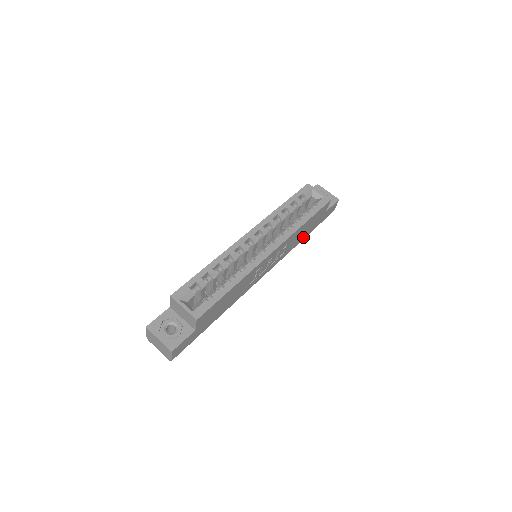
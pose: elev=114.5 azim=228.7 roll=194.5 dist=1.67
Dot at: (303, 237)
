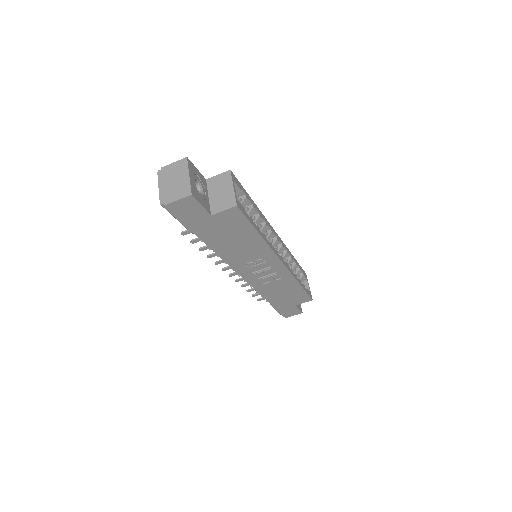
Dot at: (271, 298)
